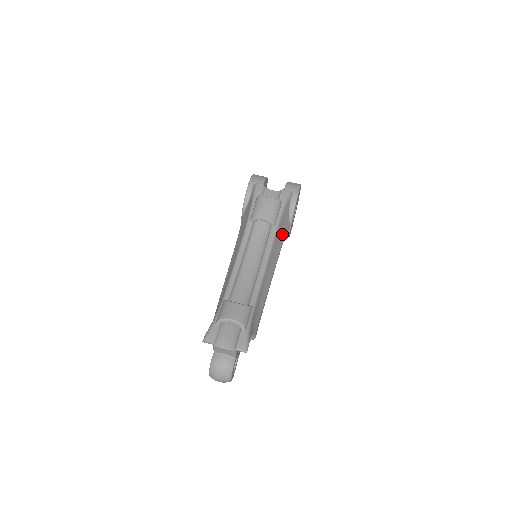
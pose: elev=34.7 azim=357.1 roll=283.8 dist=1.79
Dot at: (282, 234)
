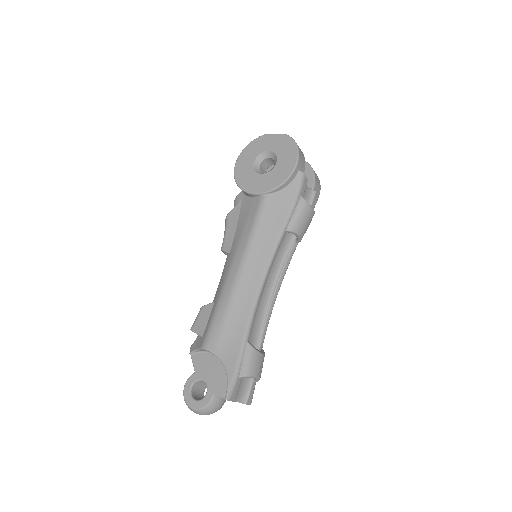
Dot at: occluded
